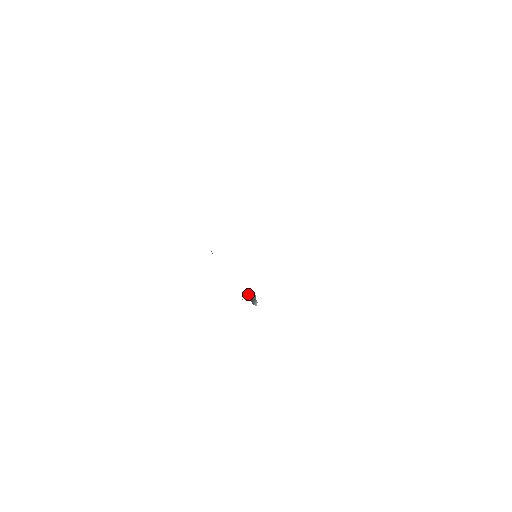
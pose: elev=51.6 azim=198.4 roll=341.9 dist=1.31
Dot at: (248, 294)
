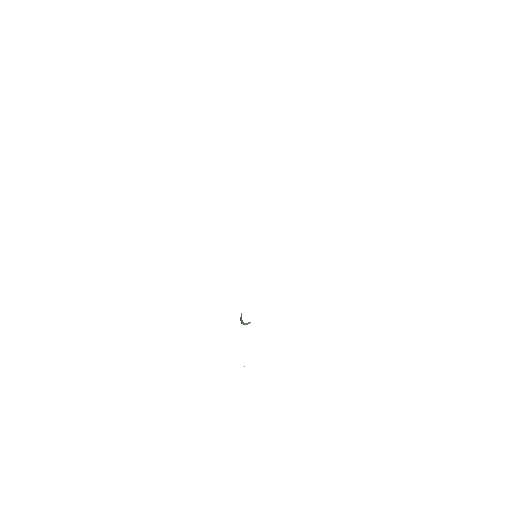
Dot at: occluded
